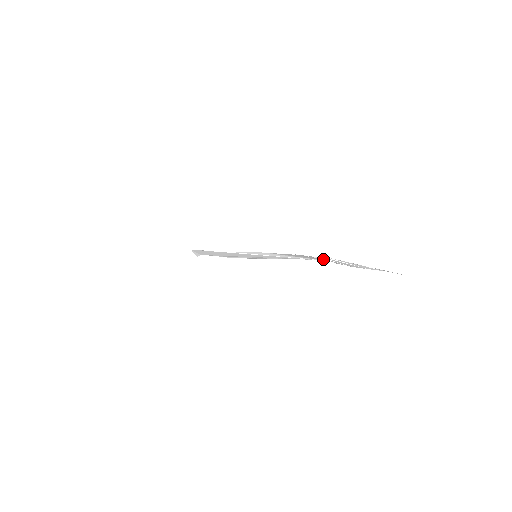
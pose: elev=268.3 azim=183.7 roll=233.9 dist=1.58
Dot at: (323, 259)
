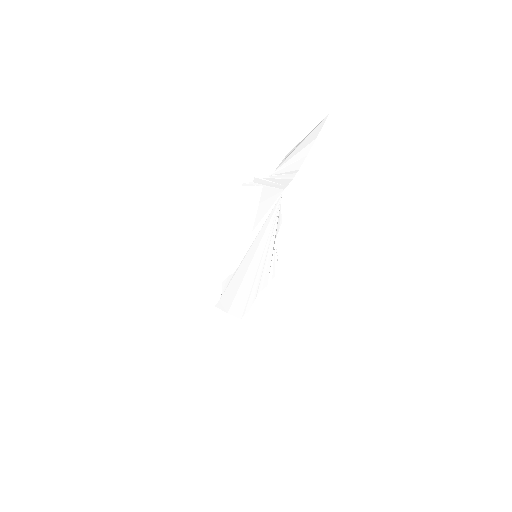
Dot at: (271, 178)
